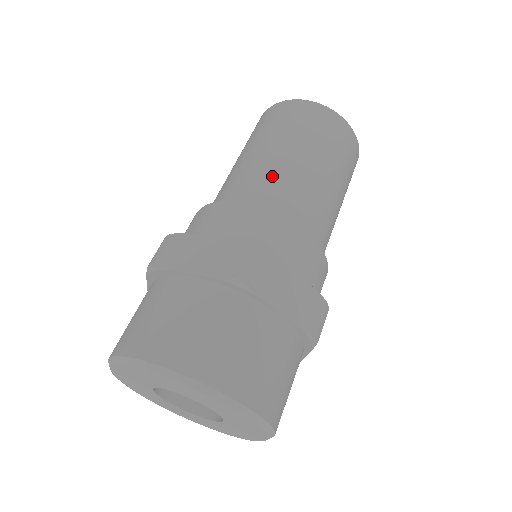
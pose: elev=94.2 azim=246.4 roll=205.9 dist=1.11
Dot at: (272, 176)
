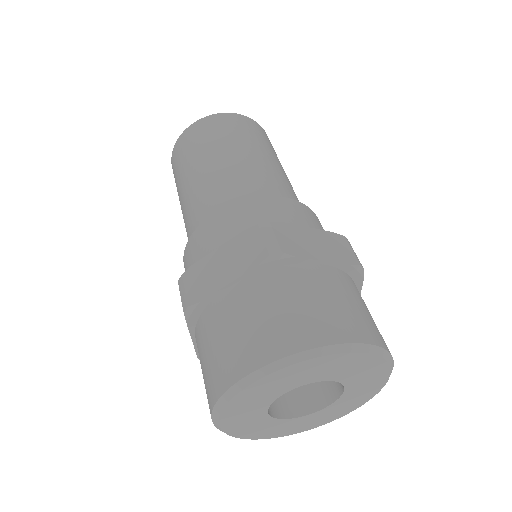
Dot at: (224, 181)
